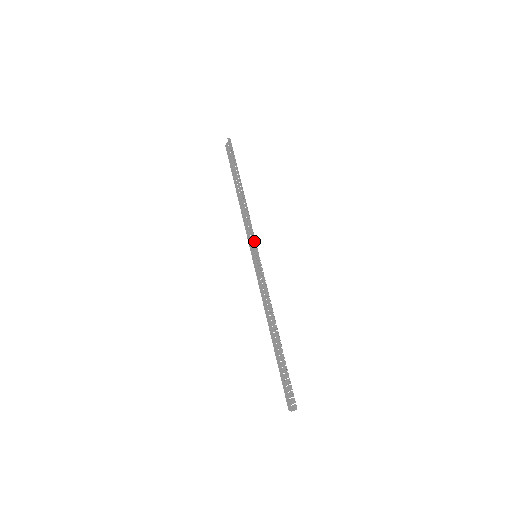
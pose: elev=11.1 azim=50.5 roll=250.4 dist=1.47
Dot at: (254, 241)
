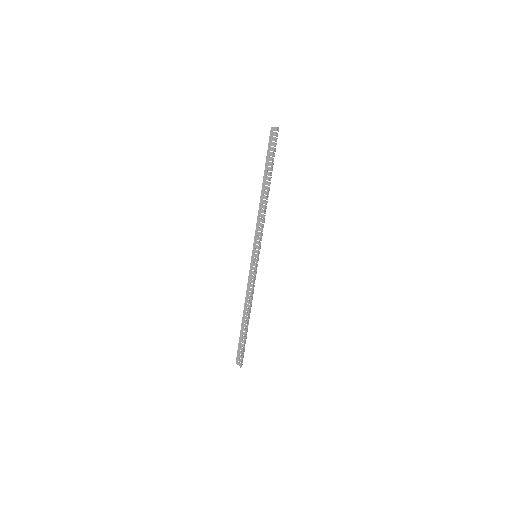
Dot at: (260, 245)
